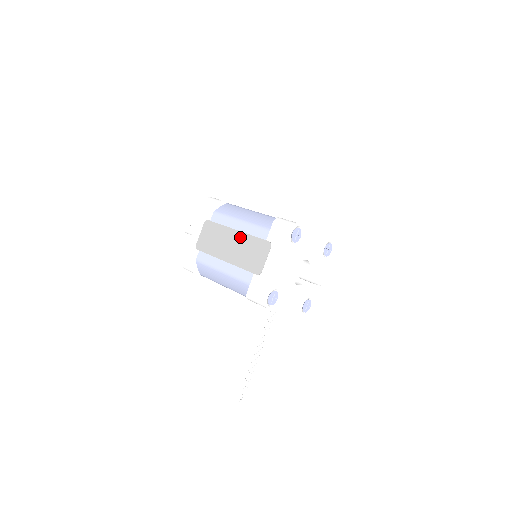
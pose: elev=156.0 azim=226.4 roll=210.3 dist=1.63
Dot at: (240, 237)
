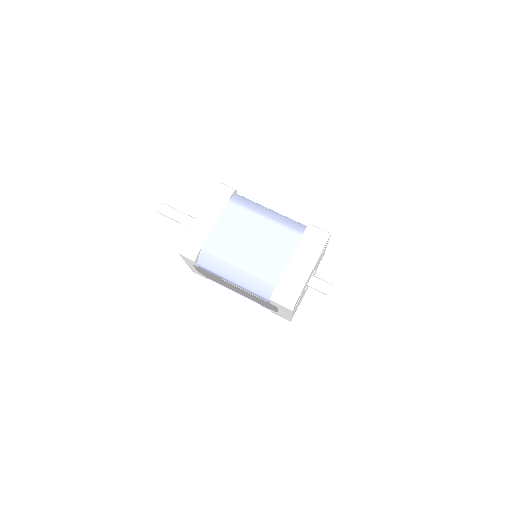
Dot at: (241, 290)
